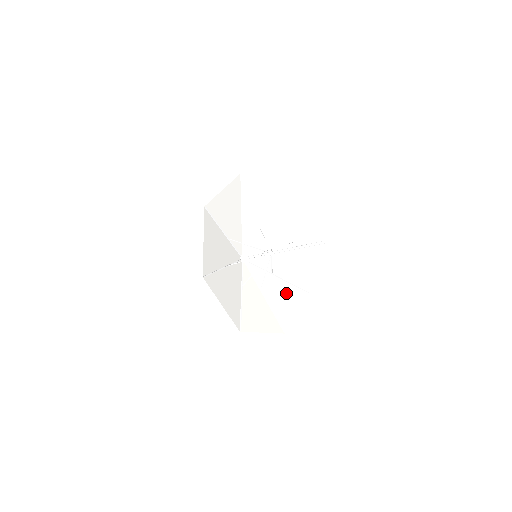
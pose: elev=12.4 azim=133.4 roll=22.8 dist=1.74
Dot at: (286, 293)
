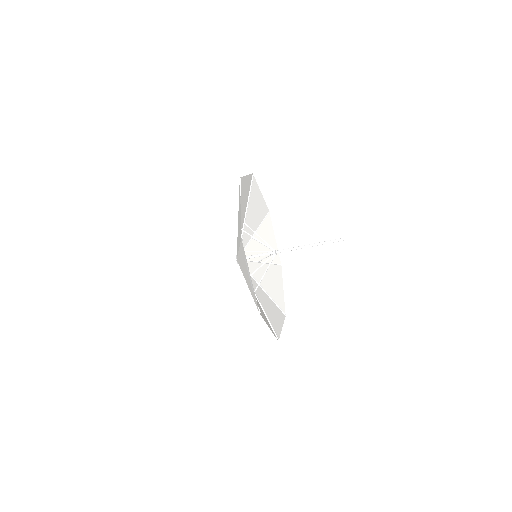
Dot at: (271, 276)
